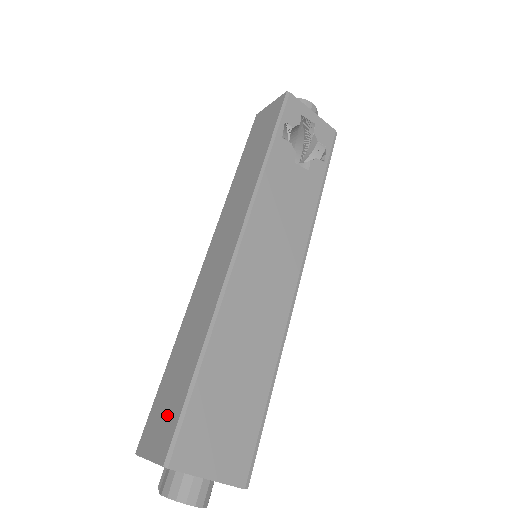
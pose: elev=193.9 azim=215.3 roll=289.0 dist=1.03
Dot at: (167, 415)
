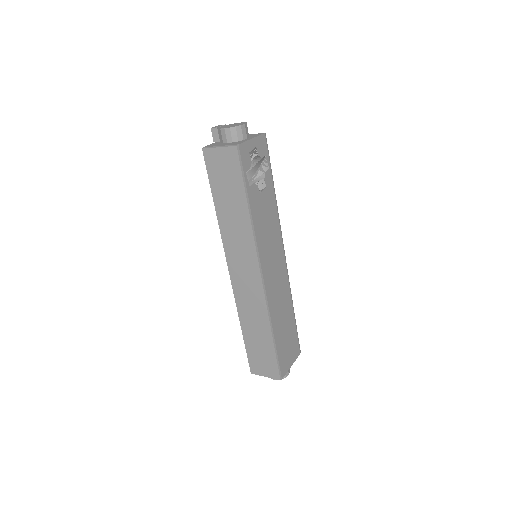
Dot at: (266, 361)
